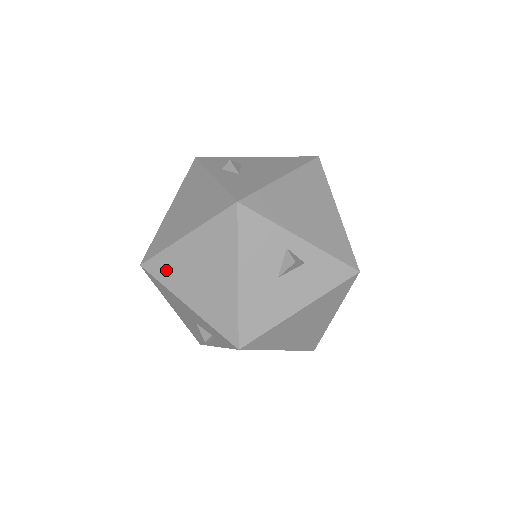
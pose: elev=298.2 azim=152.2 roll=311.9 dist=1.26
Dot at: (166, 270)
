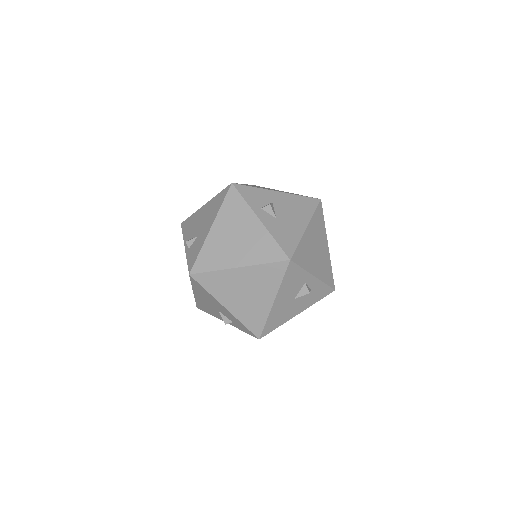
Dot at: (214, 284)
